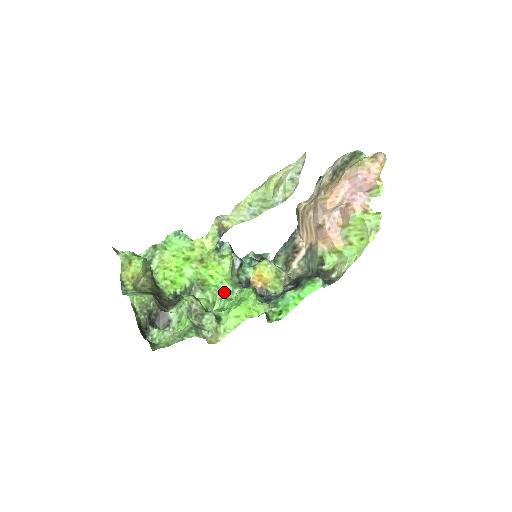
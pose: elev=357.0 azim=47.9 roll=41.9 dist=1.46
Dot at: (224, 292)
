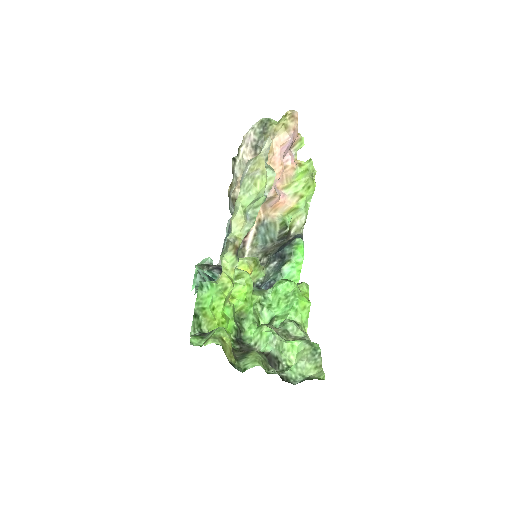
Dot at: (258, 305)
